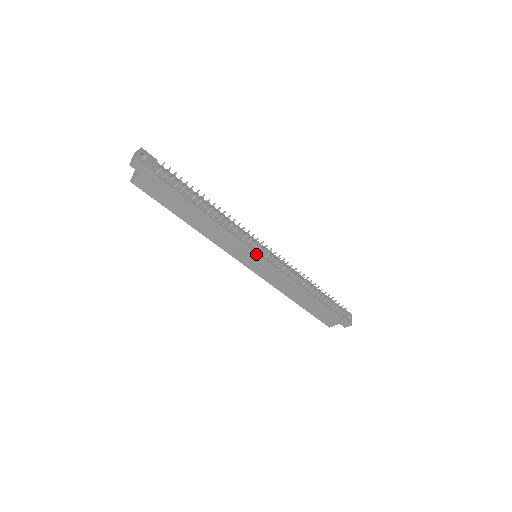
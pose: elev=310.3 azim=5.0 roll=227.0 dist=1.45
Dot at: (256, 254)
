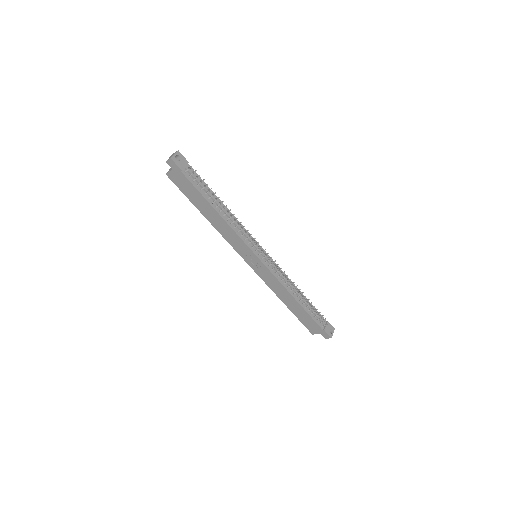
Dot at: (254, 254)
